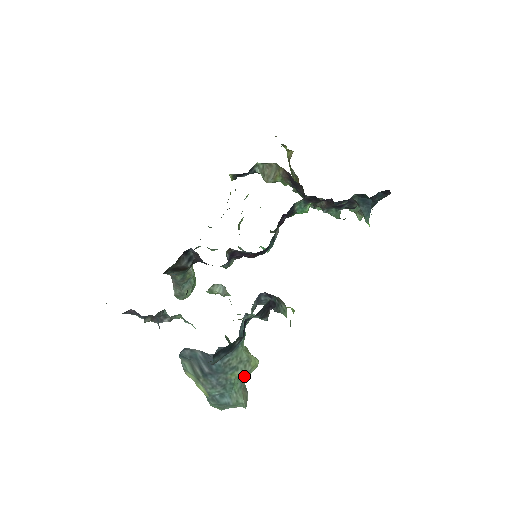
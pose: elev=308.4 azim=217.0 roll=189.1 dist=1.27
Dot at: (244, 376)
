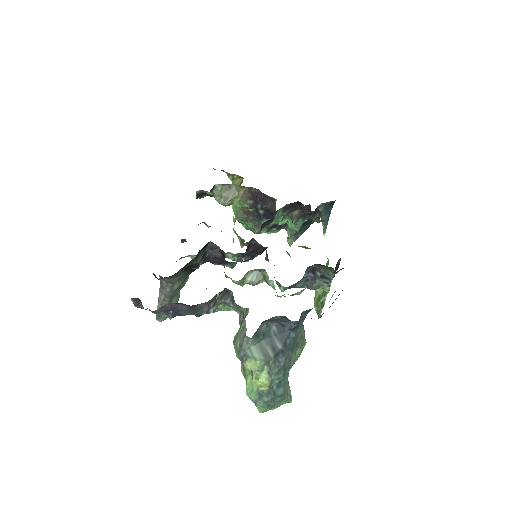
Dot at: occluded
